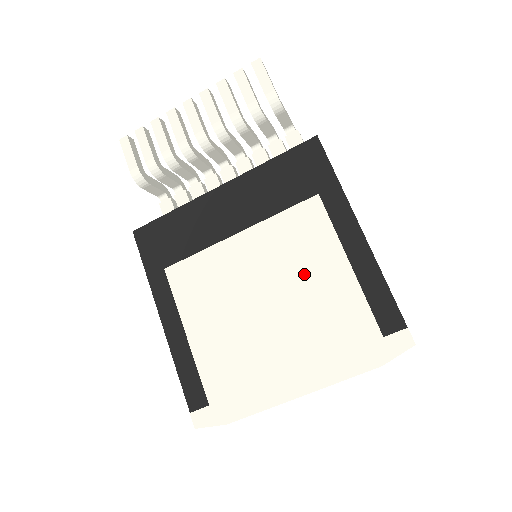
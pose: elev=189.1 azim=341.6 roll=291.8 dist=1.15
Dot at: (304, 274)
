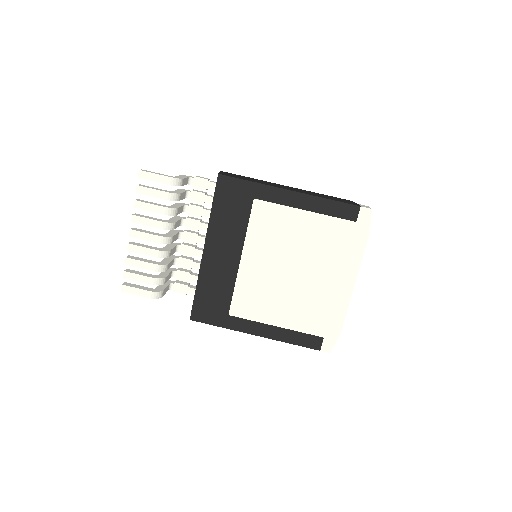
Dot at: (293, 239)
